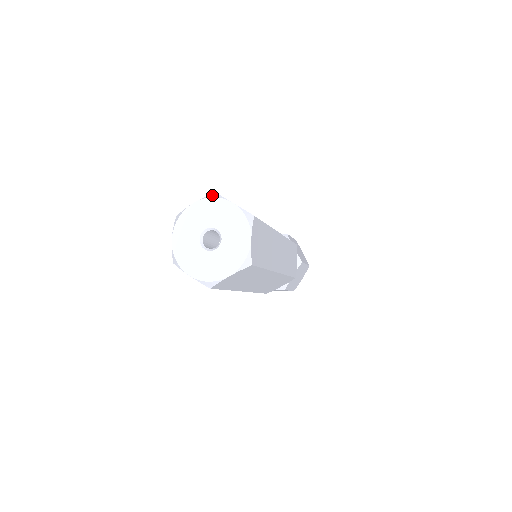
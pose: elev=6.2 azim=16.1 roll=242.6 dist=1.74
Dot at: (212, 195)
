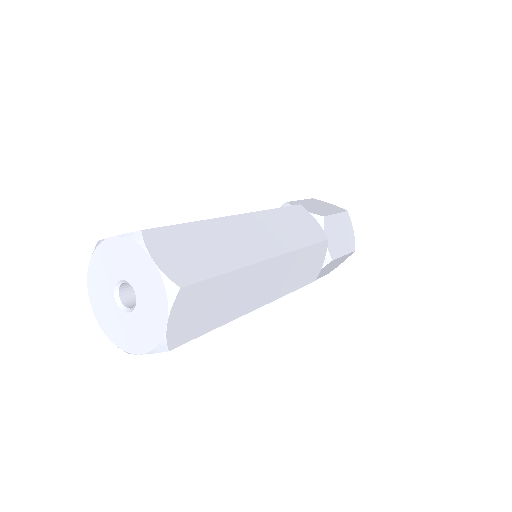
Dot at: (95, 247)
